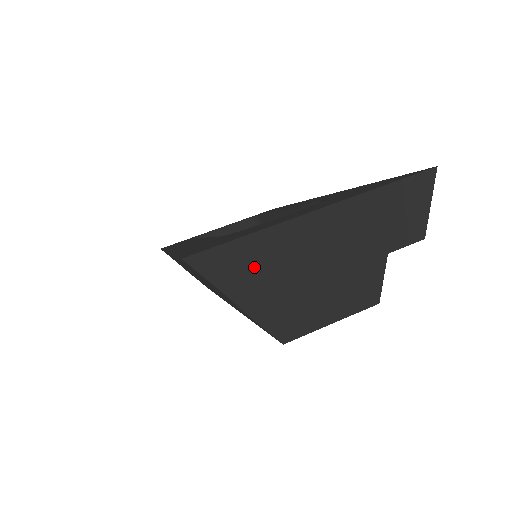
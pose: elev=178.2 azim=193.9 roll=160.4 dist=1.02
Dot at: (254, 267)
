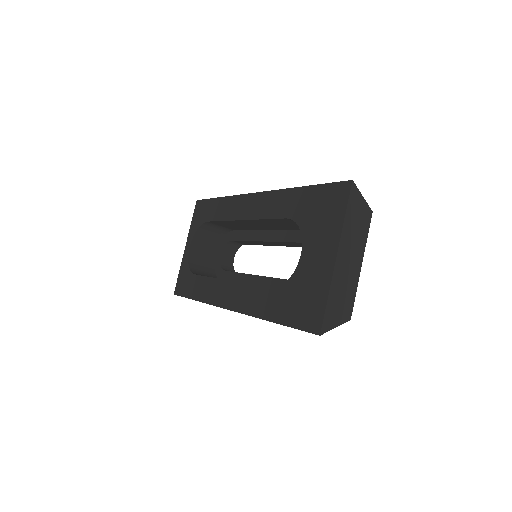
Dot at: (339, 304)
